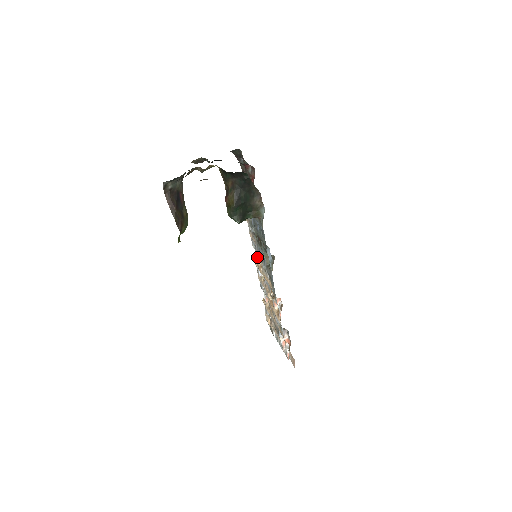
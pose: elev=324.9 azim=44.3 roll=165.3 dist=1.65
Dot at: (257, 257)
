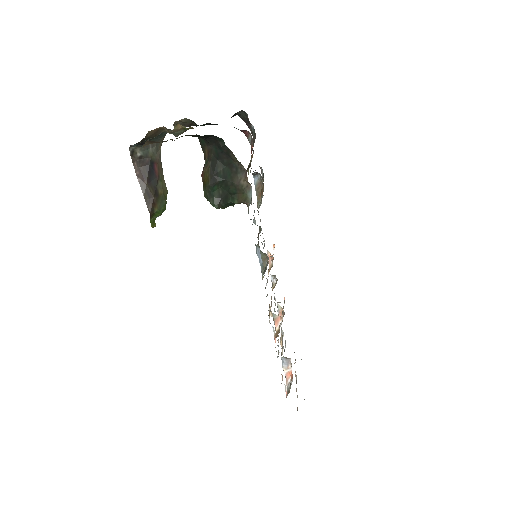
Dot at: occluded
